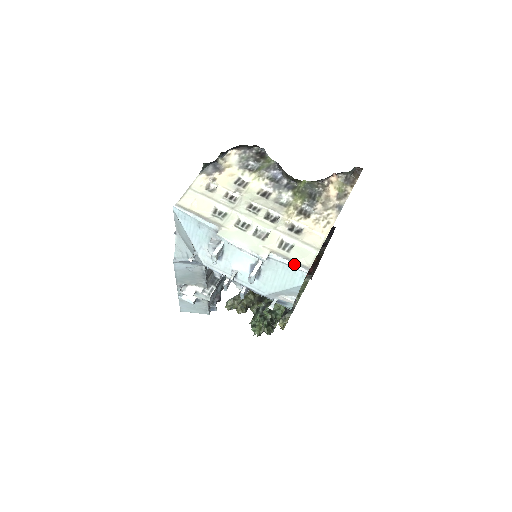
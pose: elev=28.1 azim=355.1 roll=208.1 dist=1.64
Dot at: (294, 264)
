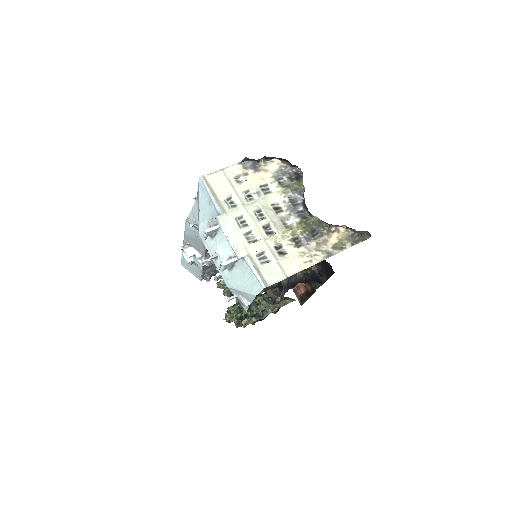
Dot at: (258, 275)
